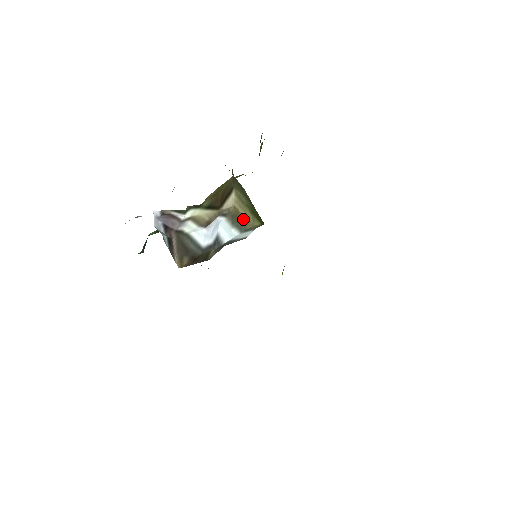
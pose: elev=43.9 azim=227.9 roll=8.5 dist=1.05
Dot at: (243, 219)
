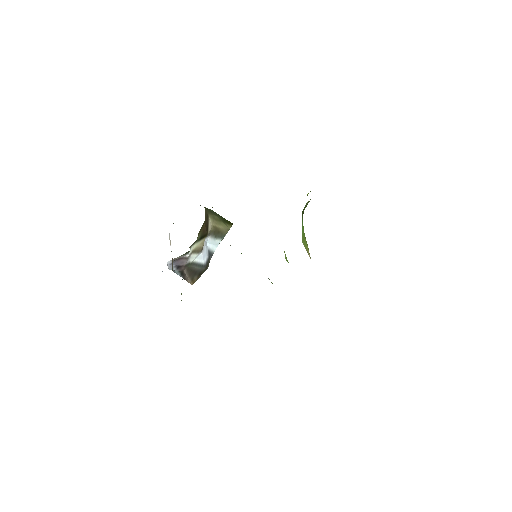
Dot at: (221, 230)
